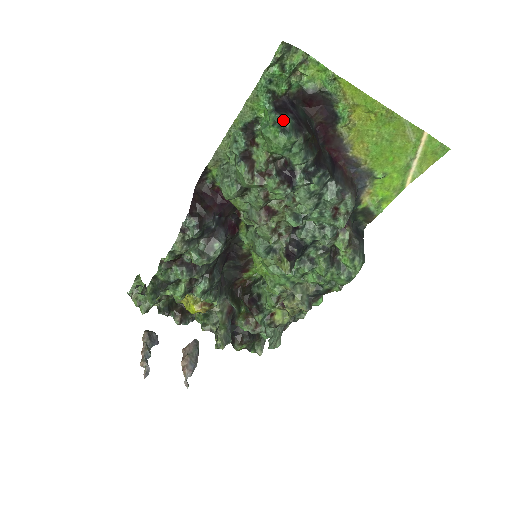
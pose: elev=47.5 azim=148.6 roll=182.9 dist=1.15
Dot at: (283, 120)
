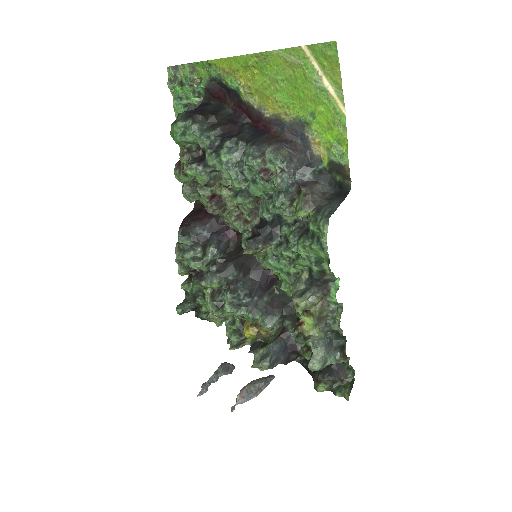
Dot at: (178, 116)
